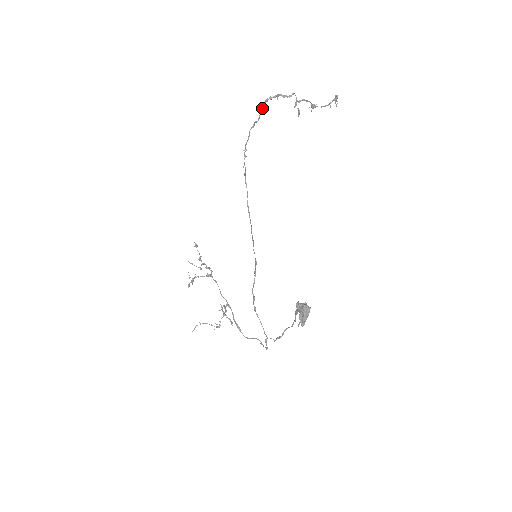
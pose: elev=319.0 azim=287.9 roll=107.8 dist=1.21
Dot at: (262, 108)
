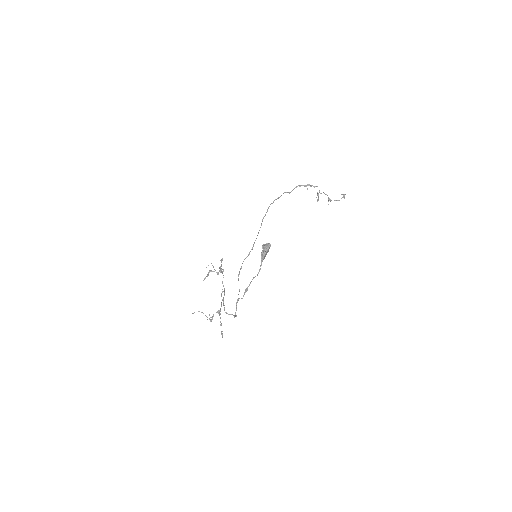
Dot at: occluded
